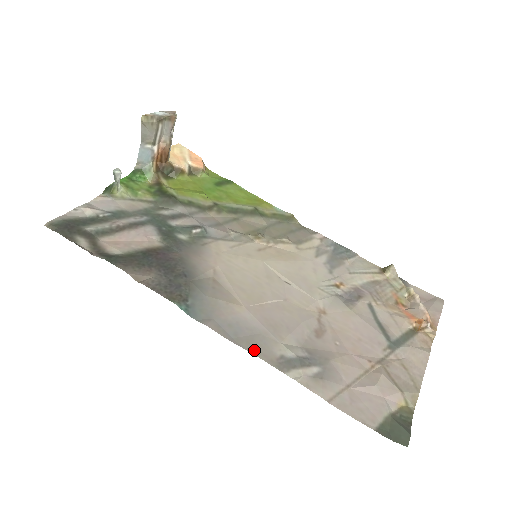
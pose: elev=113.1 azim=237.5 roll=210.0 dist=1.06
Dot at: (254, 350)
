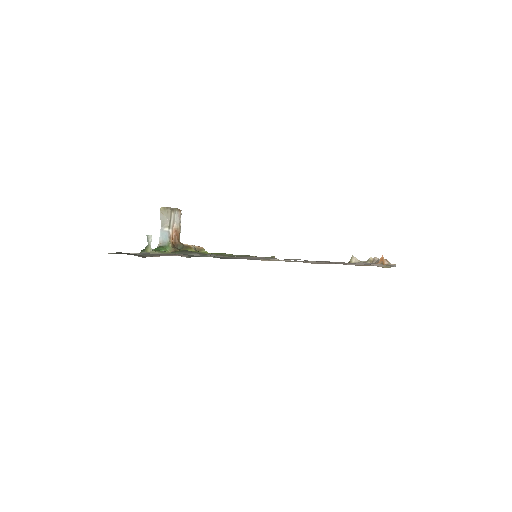
Dot at: occluded
